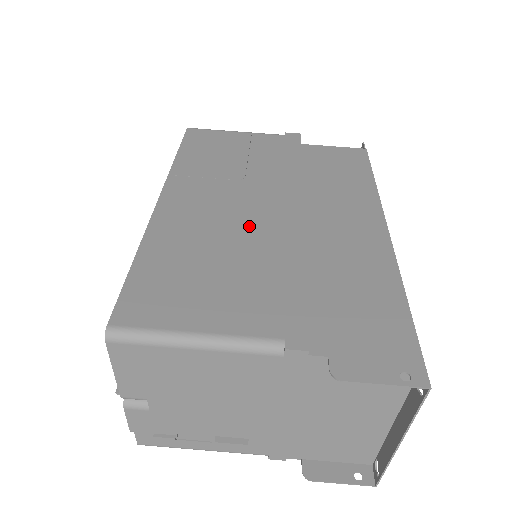
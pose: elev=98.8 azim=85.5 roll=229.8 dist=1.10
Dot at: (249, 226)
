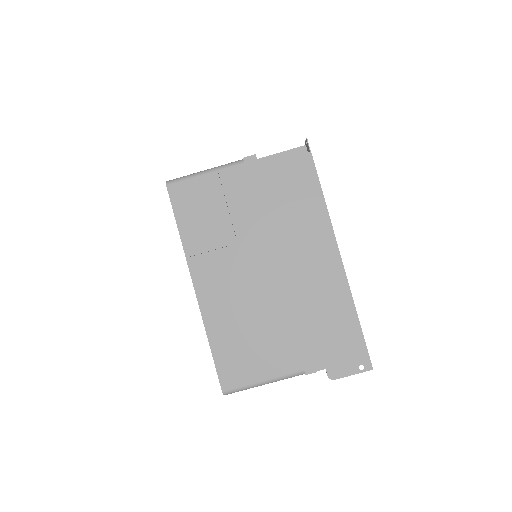
Dot at: (258, 292)
